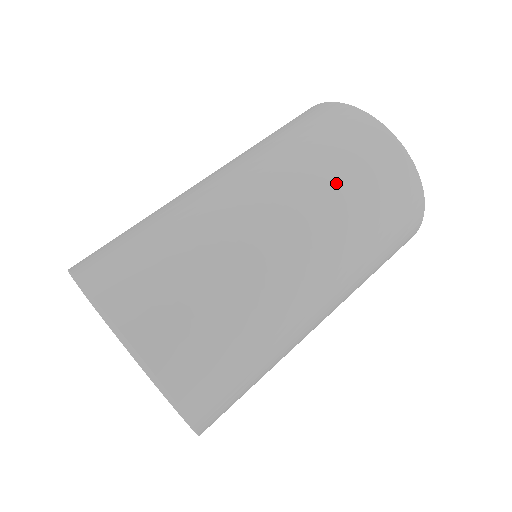
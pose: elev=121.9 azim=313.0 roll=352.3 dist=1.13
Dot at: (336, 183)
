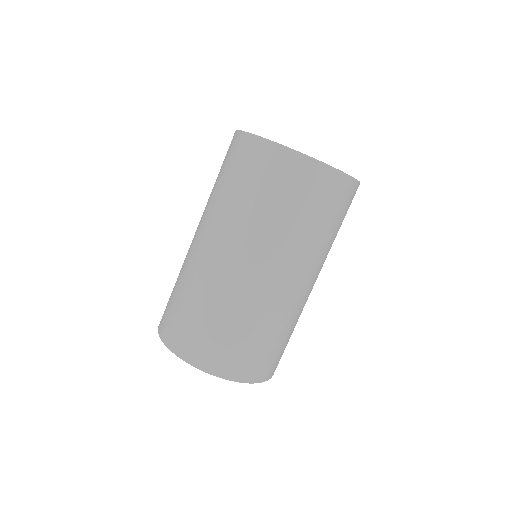
Dot at: (268, 217)
